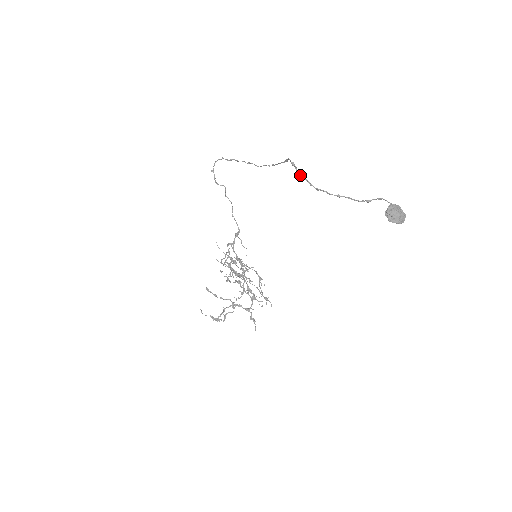
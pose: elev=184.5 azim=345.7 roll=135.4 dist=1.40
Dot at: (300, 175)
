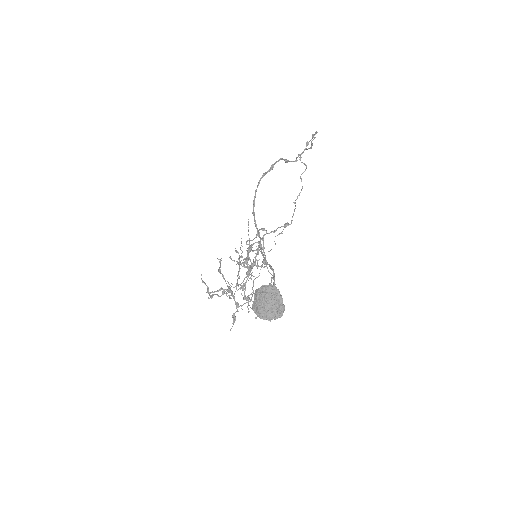
Dot at: (258, 184)
